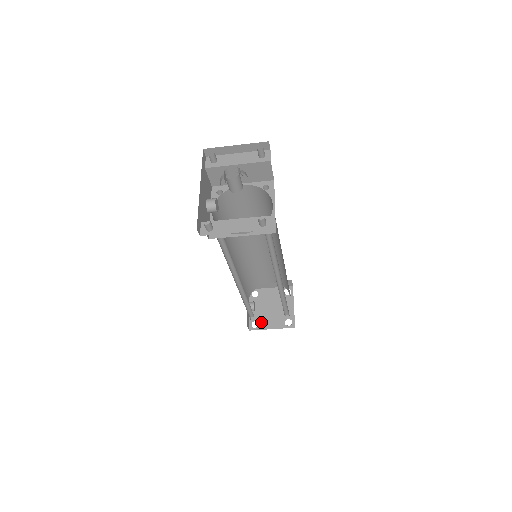
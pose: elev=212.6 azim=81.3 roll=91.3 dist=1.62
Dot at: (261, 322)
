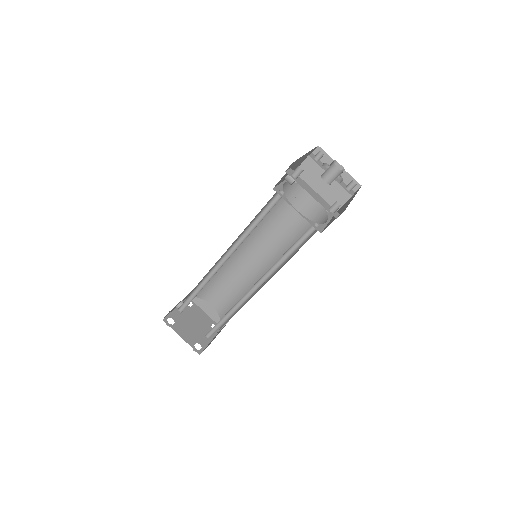
Dot at: (177, 324)
